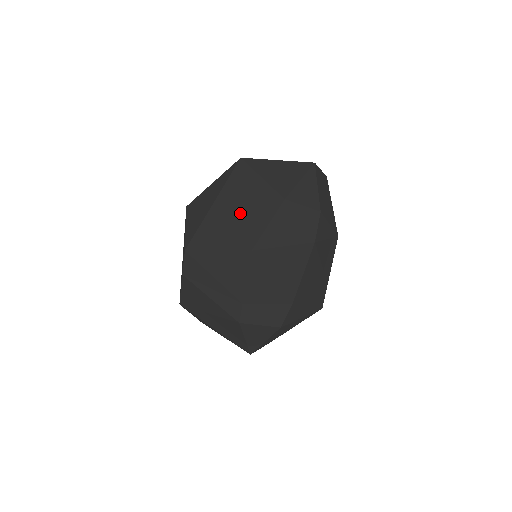
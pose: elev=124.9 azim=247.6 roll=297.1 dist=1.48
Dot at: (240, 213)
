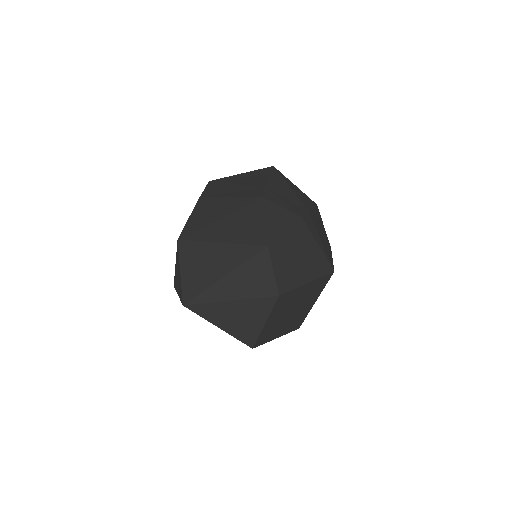
Dot at: occluded
